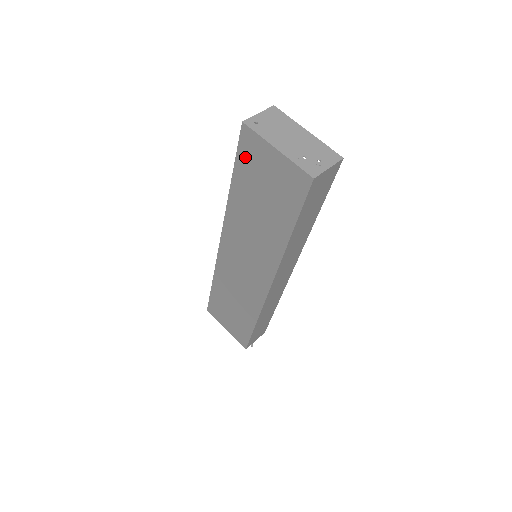
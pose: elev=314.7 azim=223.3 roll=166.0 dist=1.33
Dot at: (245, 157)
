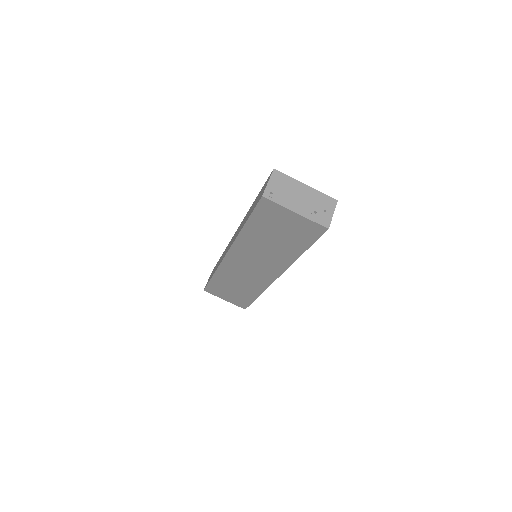
Dot at: (262, 214)
